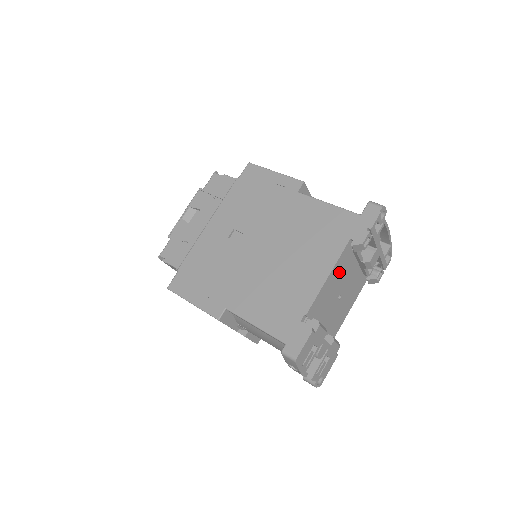
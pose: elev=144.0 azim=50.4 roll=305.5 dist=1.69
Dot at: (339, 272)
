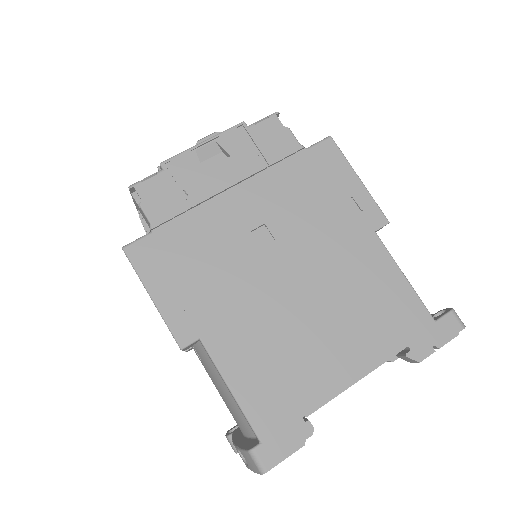
Dot at: occluded
